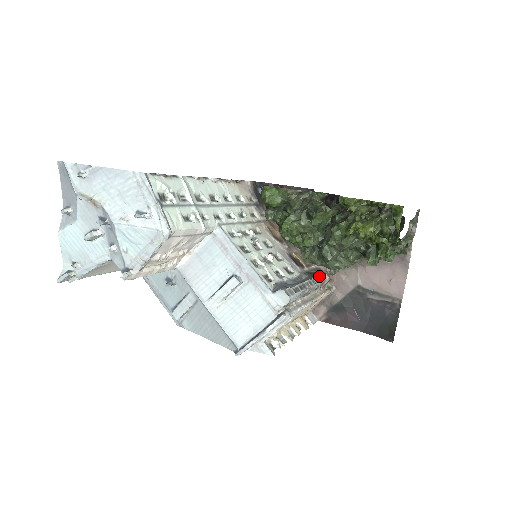
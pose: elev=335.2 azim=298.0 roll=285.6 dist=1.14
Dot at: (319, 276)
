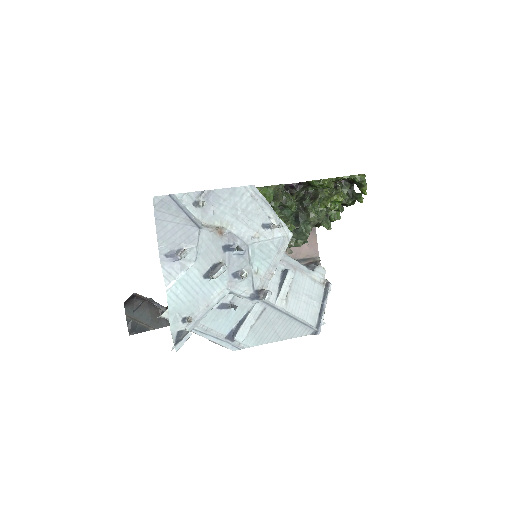
Dot at: occluded
